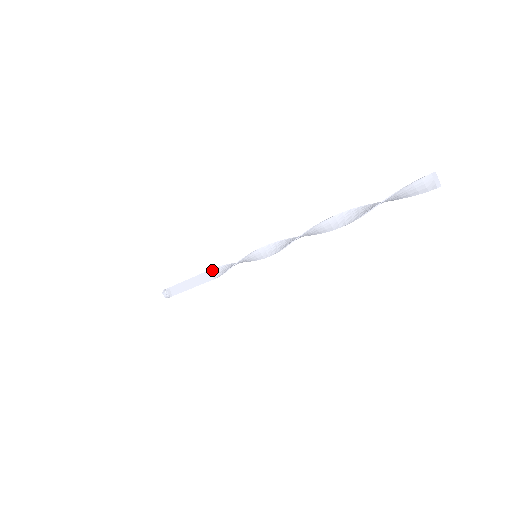
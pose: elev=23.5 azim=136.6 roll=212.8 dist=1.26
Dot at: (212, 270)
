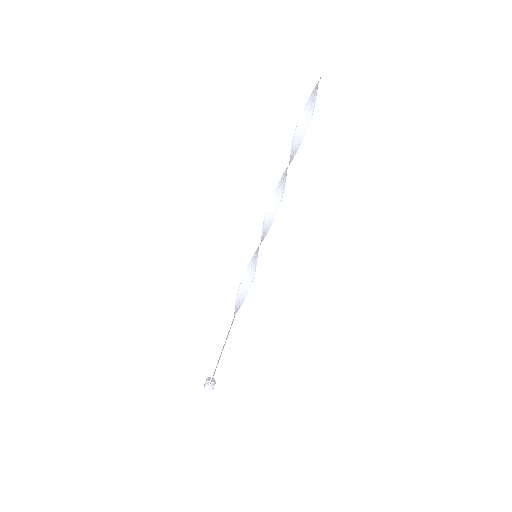
Dot at: (236, 312)
